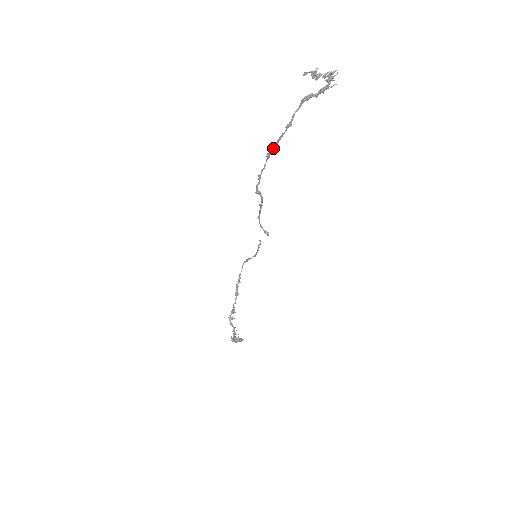
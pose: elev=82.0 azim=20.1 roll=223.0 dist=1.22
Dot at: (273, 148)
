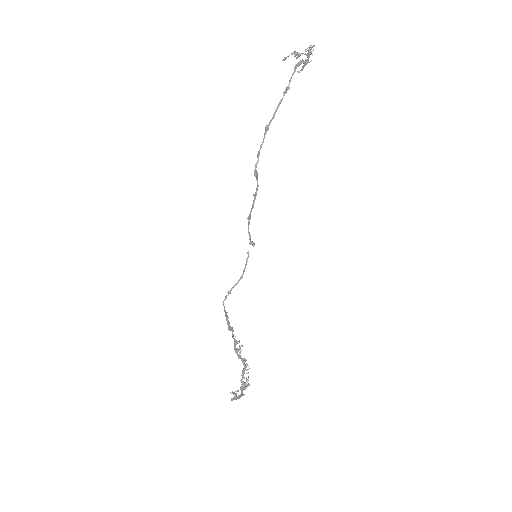
Dot at: (272, 117)
